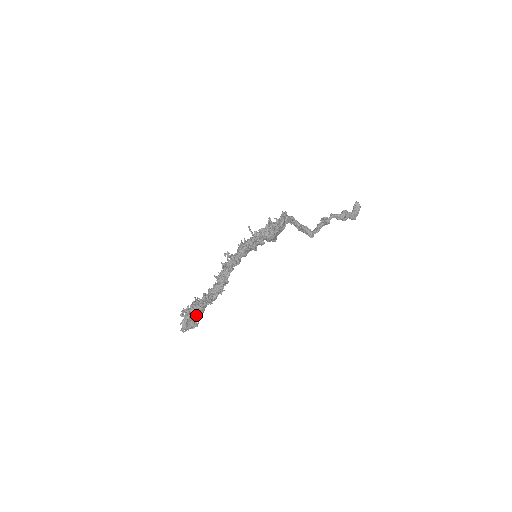
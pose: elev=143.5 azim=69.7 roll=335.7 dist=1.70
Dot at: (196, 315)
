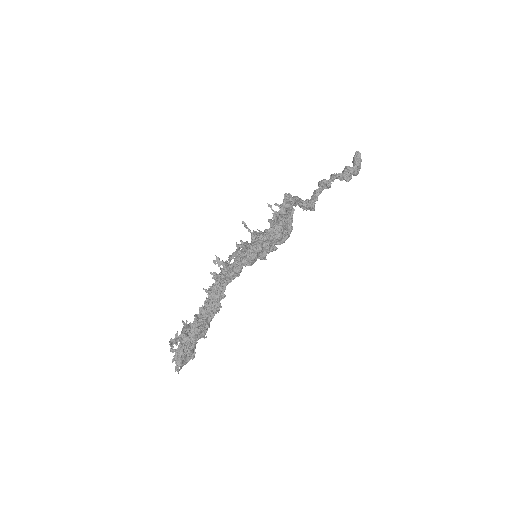
Dot at: (191, 346)
